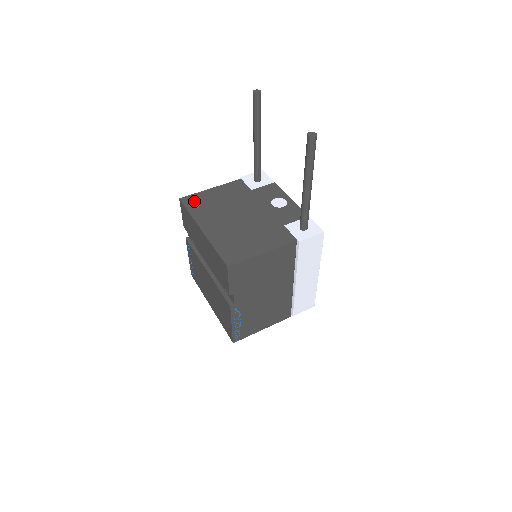
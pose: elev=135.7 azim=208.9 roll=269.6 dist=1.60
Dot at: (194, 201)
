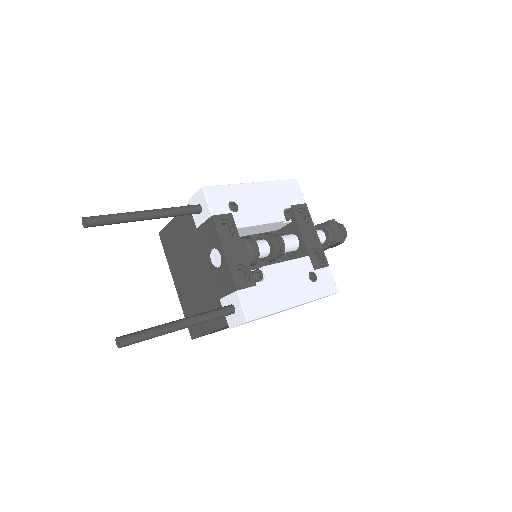
Dot at: (166, 240)
